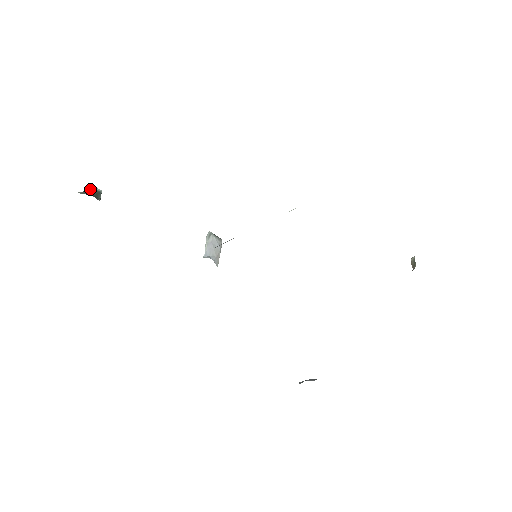
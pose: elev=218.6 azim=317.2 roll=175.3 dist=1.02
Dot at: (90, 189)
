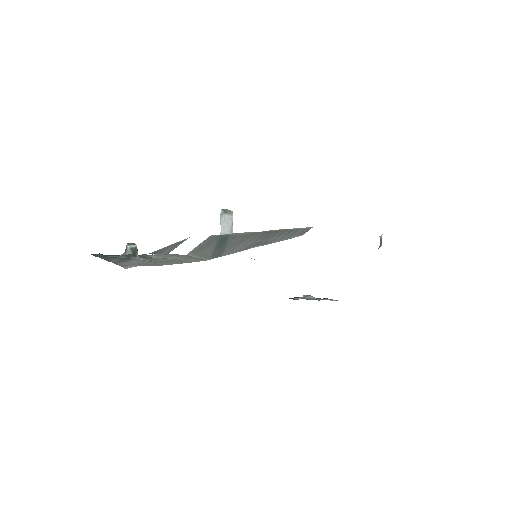
Dot at: (129, 249)
